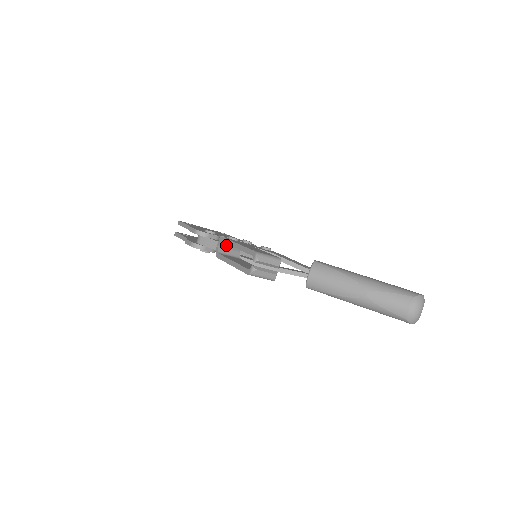
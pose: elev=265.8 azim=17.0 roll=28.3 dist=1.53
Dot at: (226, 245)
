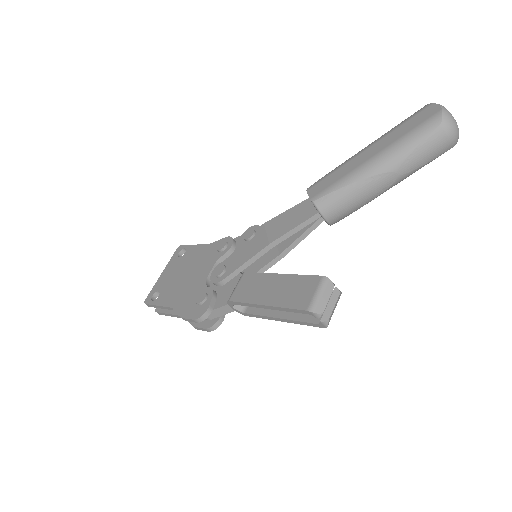
Dot at: occluded
